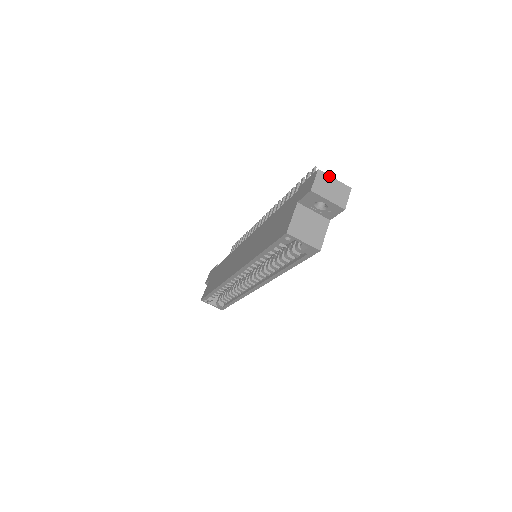
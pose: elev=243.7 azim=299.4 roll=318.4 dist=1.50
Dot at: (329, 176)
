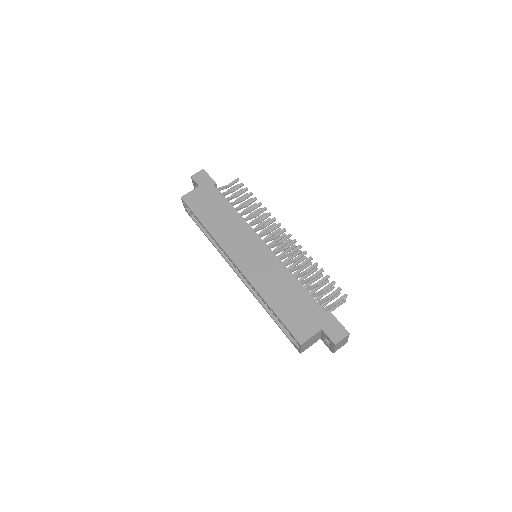
Dot at: occluded
